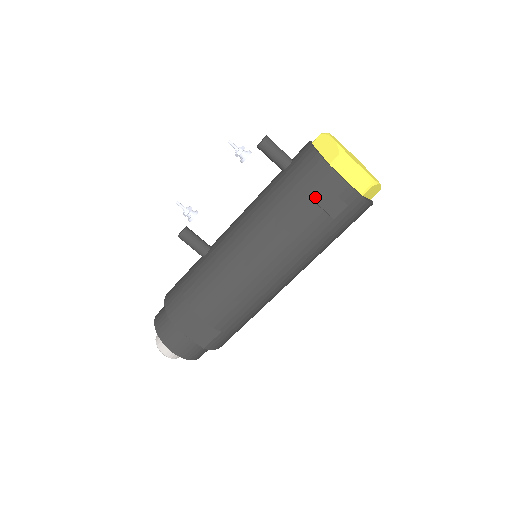
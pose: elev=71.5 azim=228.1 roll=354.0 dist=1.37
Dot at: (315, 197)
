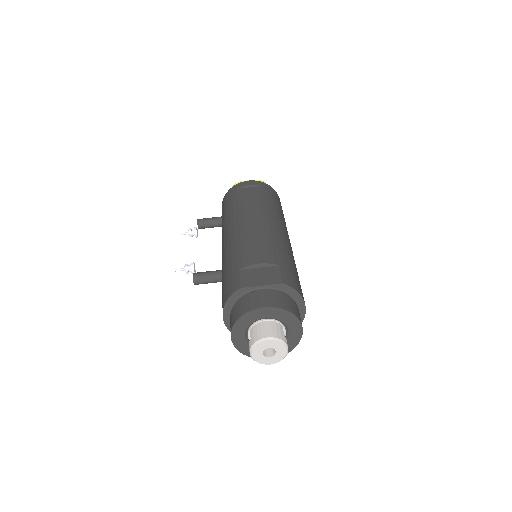
Dot at: (242, 193)
